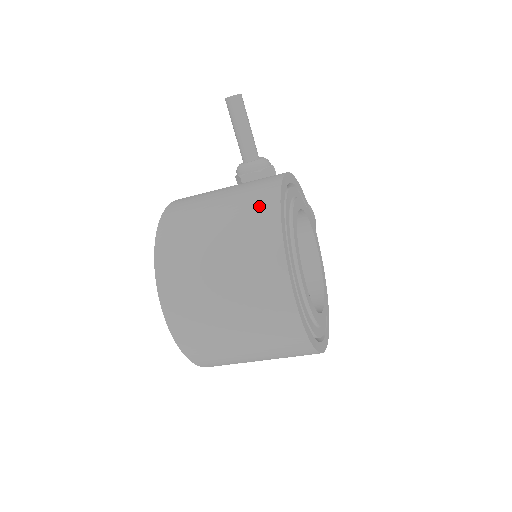
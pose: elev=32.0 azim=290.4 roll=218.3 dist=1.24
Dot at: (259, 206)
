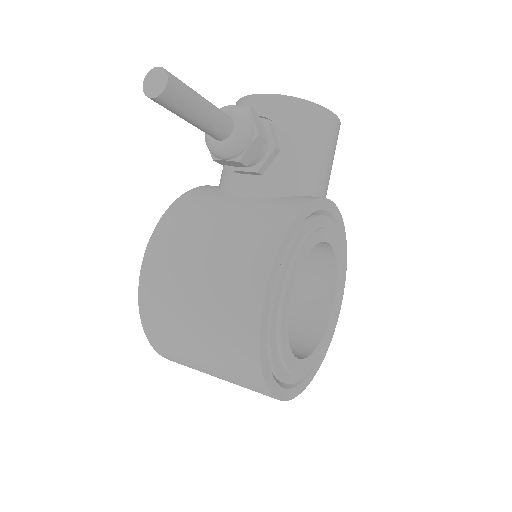
Dot at: (239, 356)
